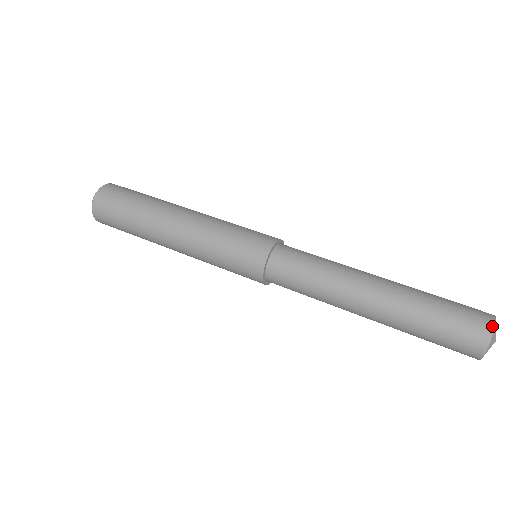
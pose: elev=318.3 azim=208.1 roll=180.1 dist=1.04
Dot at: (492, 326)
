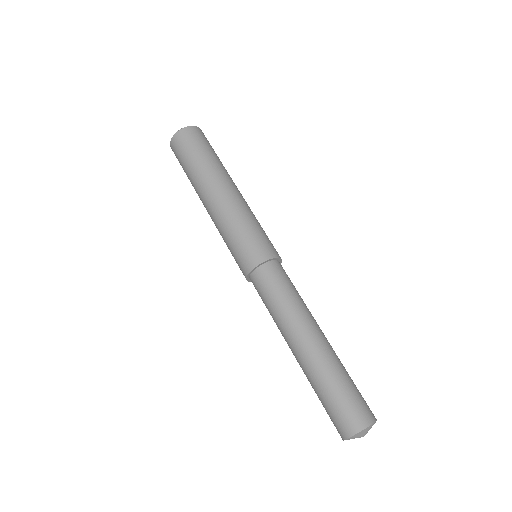
Dot at: (365, 426)
